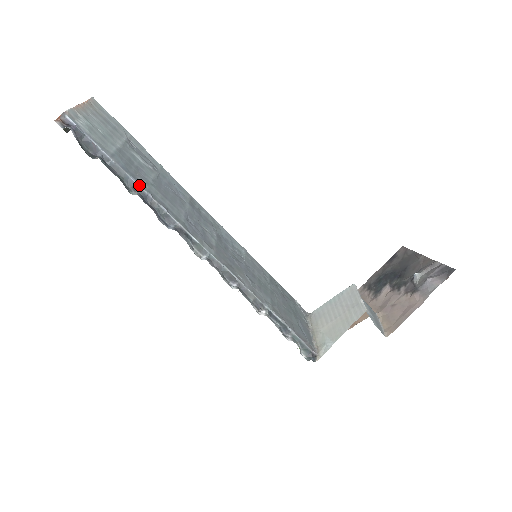
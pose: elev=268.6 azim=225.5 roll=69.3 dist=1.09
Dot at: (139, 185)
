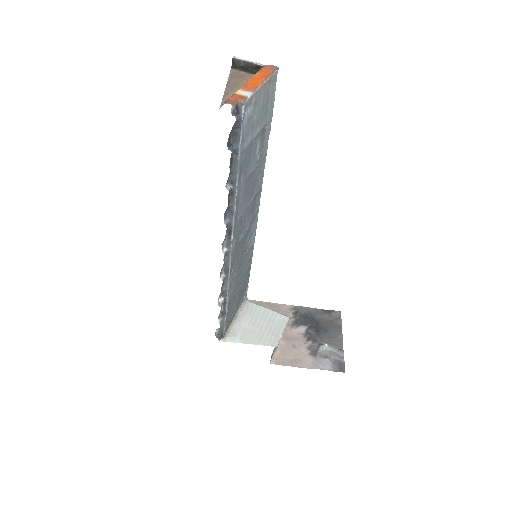
Dot at: (237, 184)
